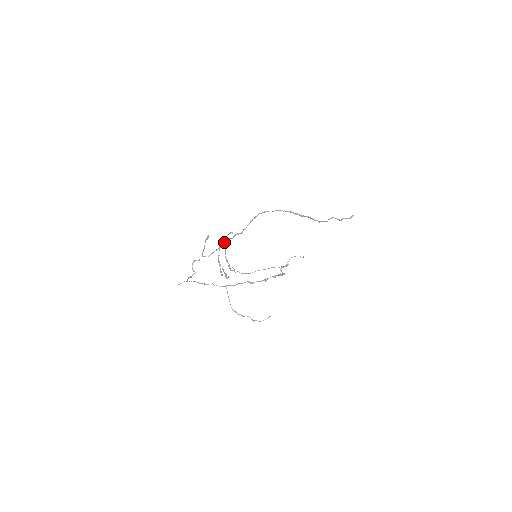
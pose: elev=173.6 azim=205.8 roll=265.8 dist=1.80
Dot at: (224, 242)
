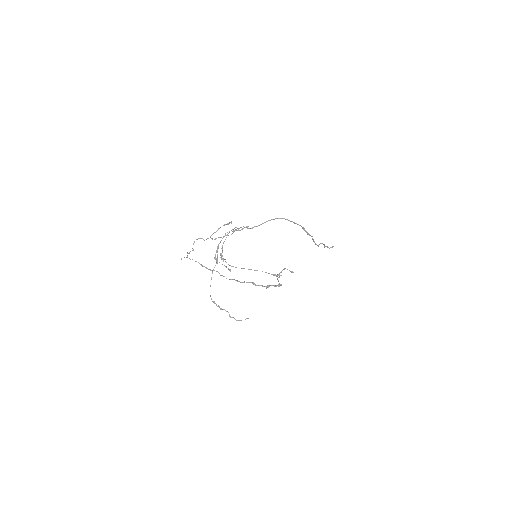
Dot at: (234, 231)
